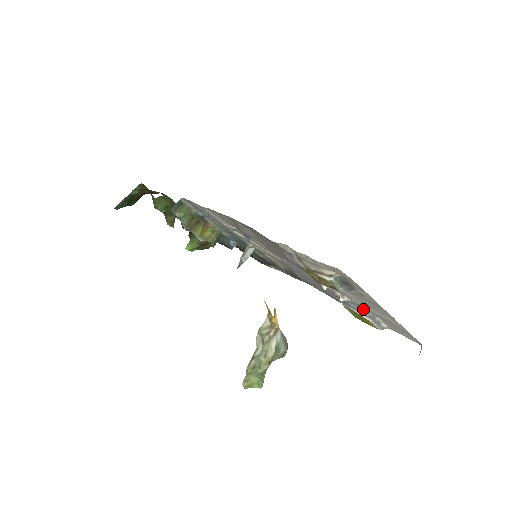
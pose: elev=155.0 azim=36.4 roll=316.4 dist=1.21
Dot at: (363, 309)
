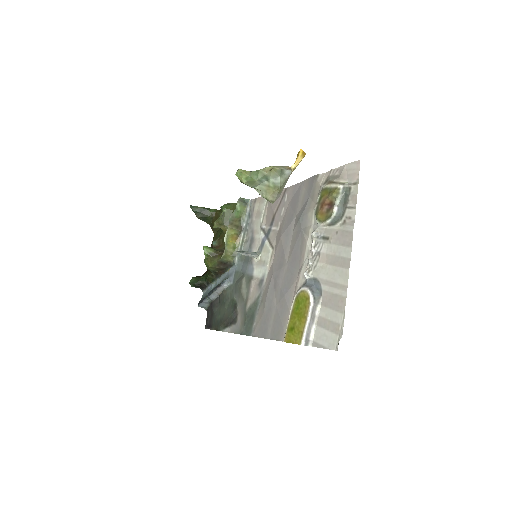
Dot at: (316, 288)
